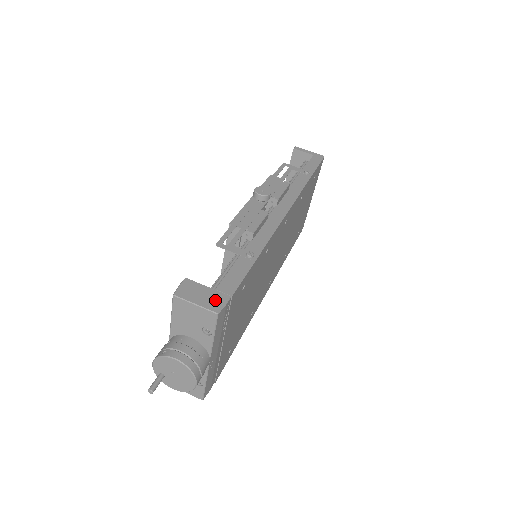
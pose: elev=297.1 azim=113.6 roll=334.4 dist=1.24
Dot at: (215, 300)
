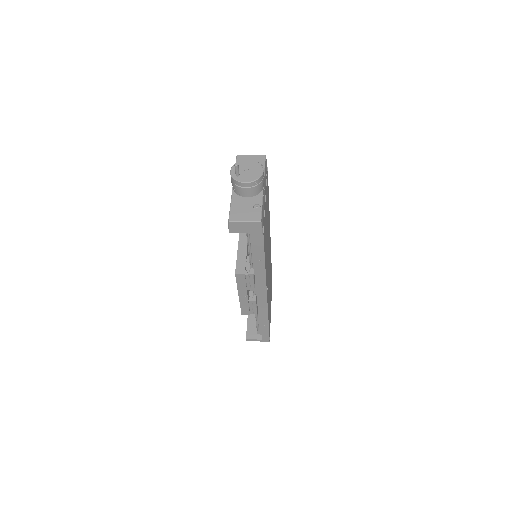
Dot at: occluded
